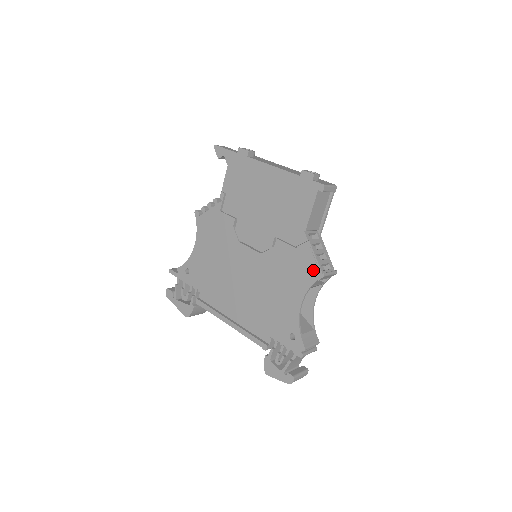
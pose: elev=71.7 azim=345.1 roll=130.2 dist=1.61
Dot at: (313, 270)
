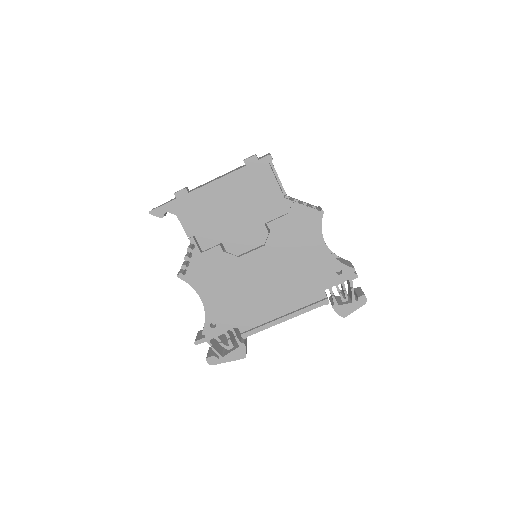
Dot at: (313, 215)
